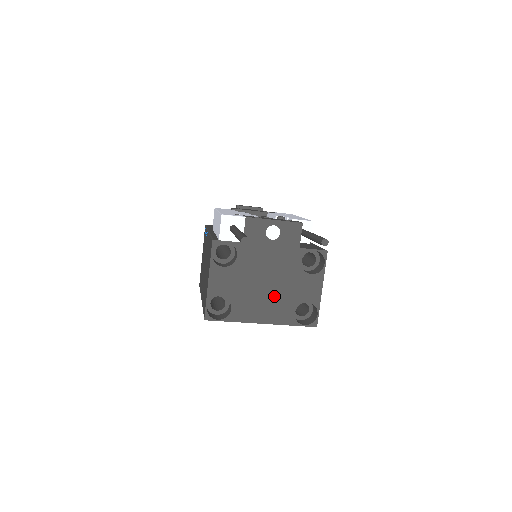
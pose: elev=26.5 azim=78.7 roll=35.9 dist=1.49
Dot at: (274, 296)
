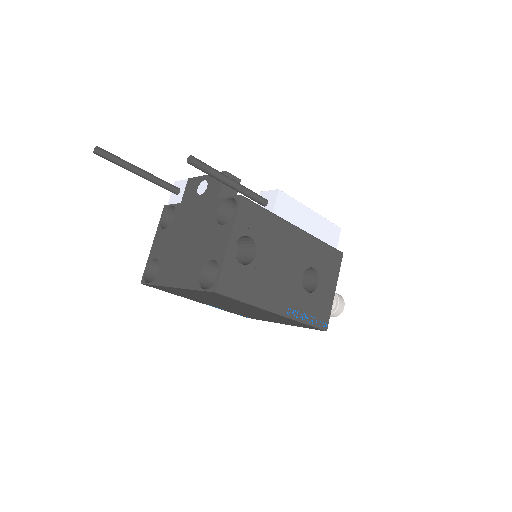
Dot at: (189, 255)
